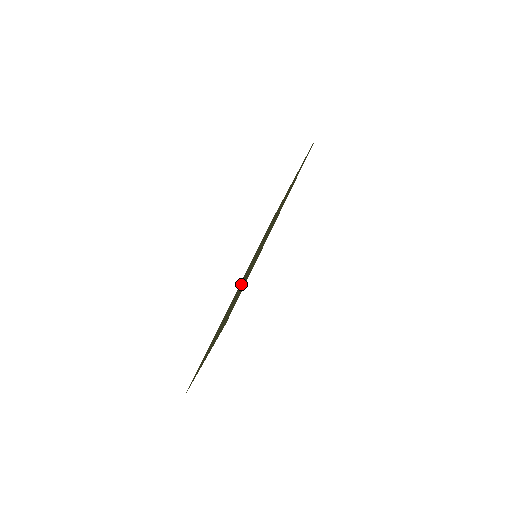
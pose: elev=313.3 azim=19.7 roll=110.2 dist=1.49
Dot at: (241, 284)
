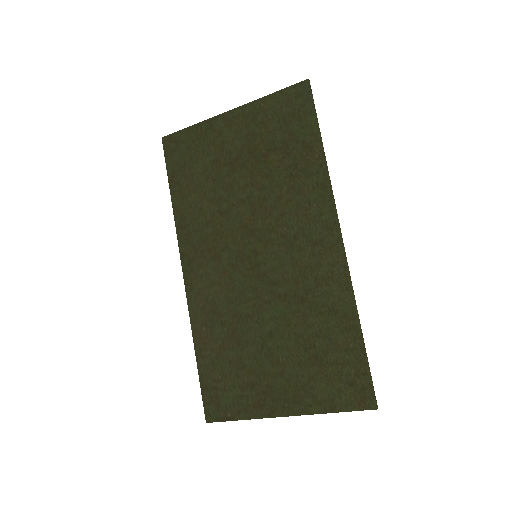
Dot at: (245, 293)
